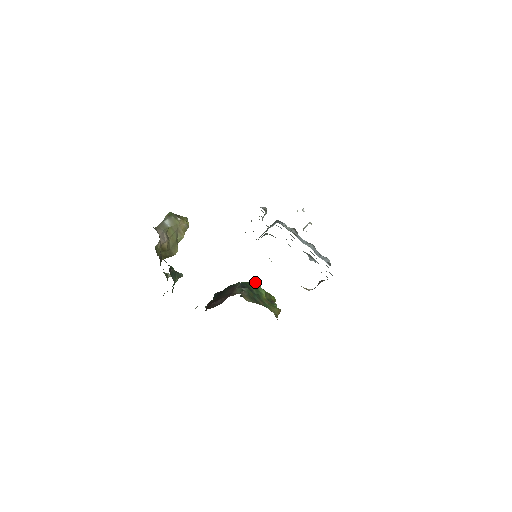
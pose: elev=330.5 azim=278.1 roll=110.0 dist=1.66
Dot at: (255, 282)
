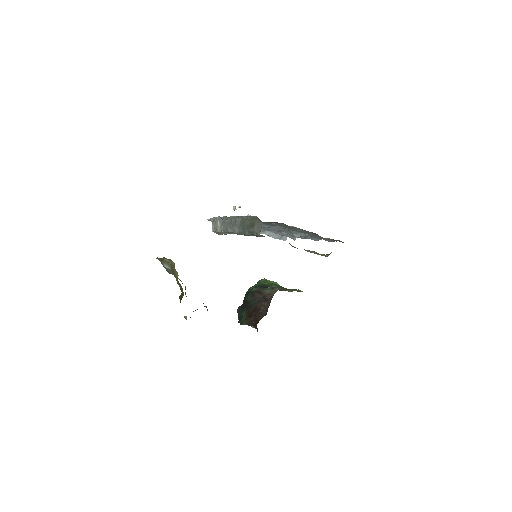
Dot at: (264, 280)
